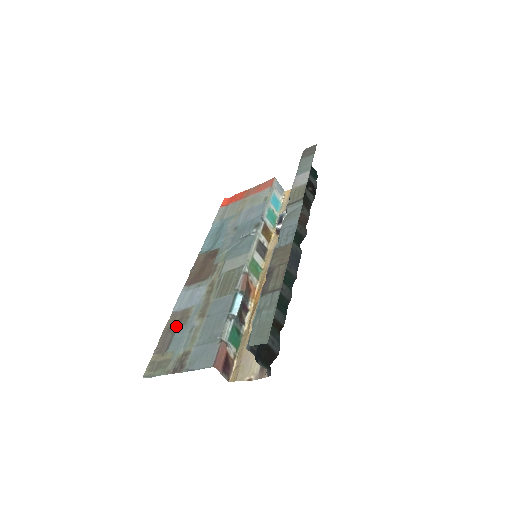
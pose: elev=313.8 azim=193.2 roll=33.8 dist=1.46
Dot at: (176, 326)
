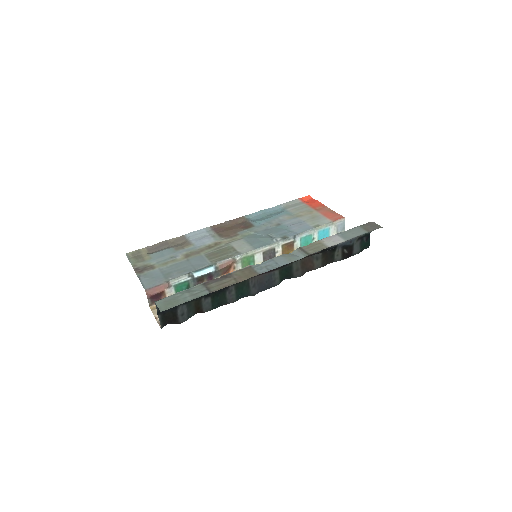
Dot at: (174, 245)
